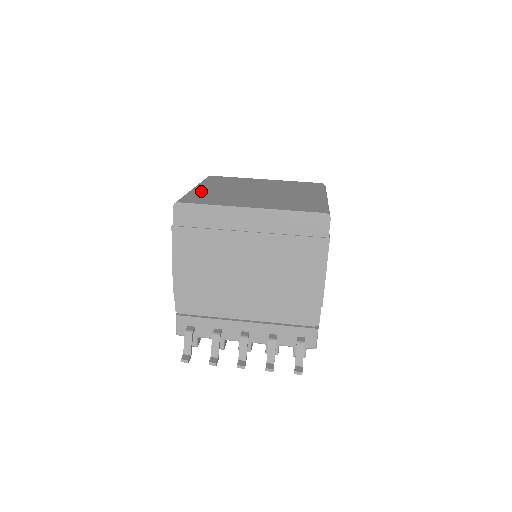
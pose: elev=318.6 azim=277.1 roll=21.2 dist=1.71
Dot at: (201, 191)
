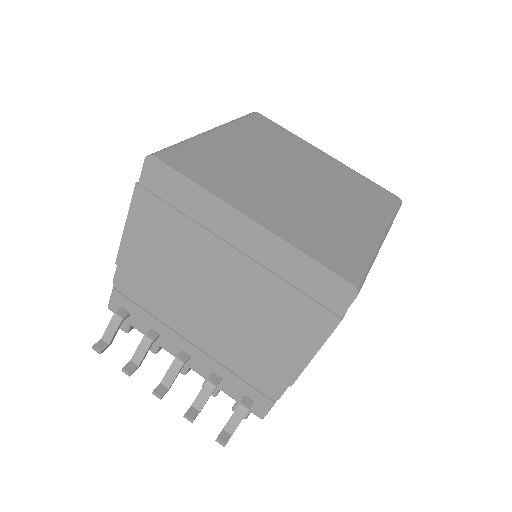
Dot at: (212, 143)
